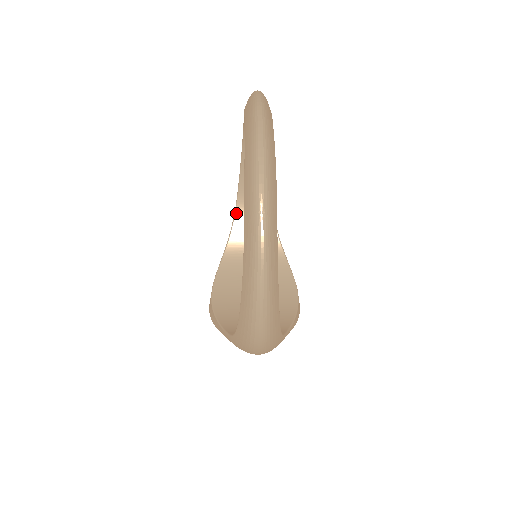
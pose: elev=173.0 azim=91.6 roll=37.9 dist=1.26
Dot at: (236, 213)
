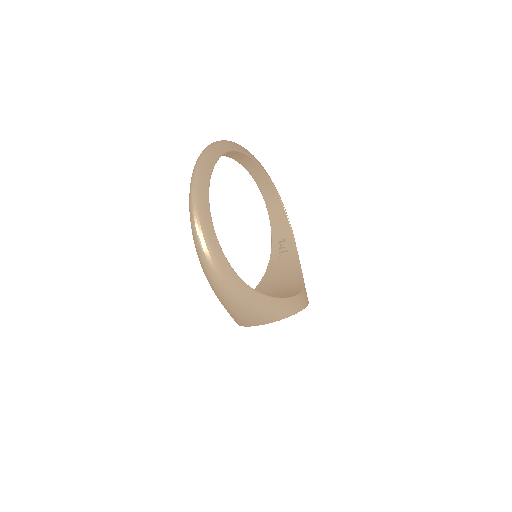
Dot at: (271, 254)
